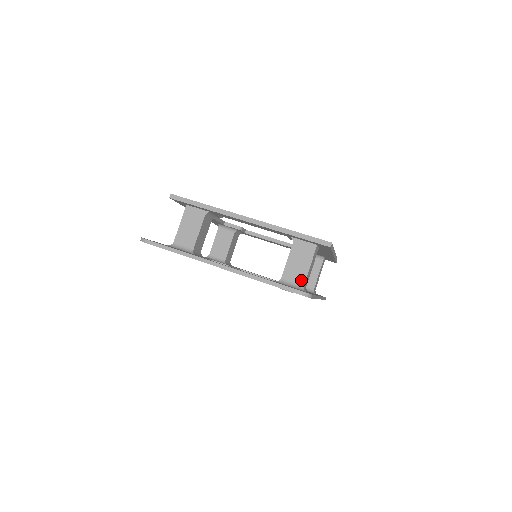
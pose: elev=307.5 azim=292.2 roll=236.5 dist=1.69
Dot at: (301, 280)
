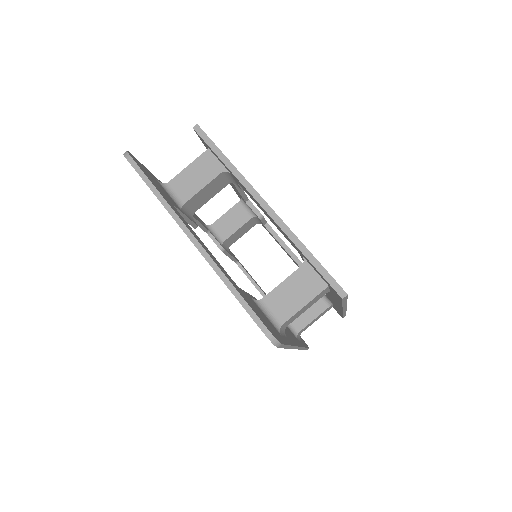
Dot at: (284, 316)
